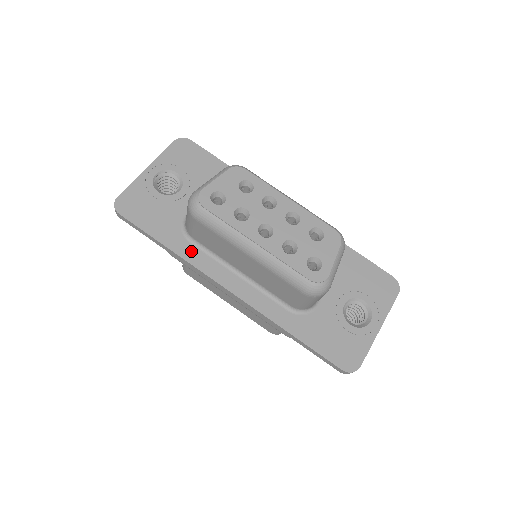
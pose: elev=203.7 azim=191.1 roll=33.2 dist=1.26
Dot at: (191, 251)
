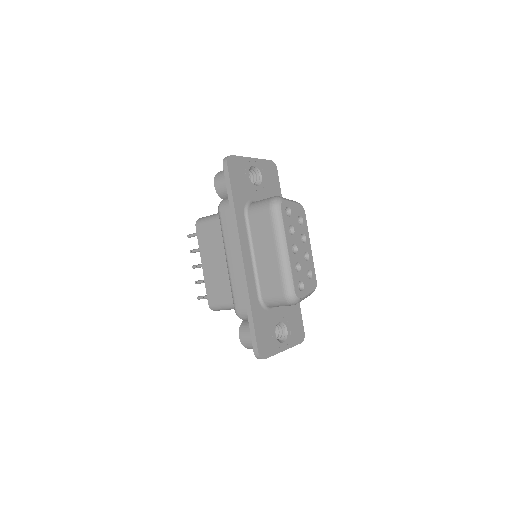
Dot at: (242, 220)
